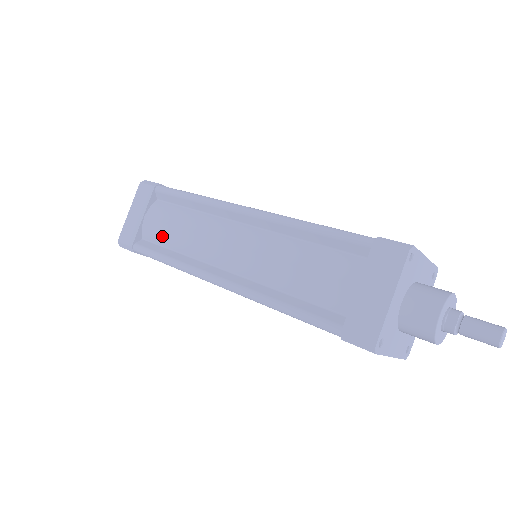
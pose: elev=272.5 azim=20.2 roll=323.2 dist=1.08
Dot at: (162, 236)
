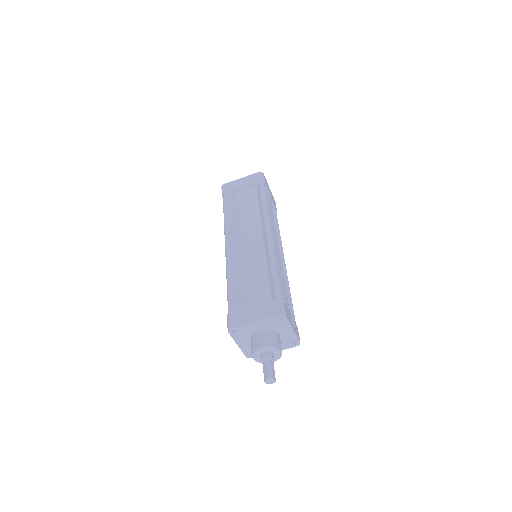
Dot at: occluded
